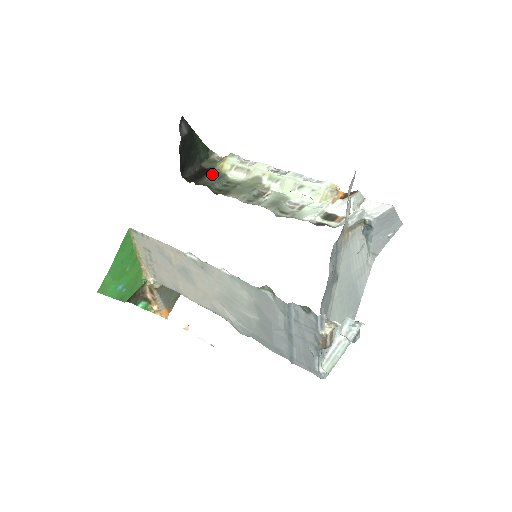
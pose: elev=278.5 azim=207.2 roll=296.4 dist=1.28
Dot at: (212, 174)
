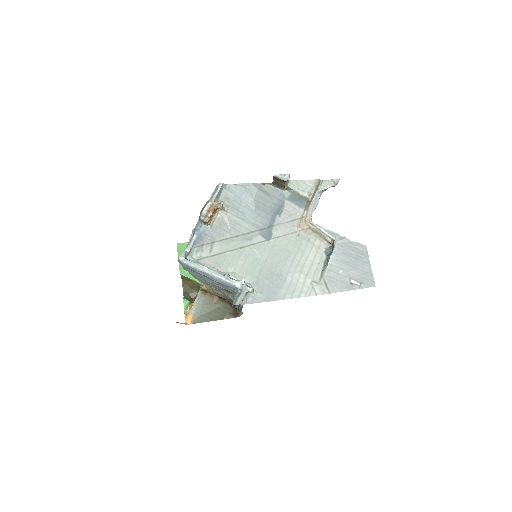
Dot at: occluded
